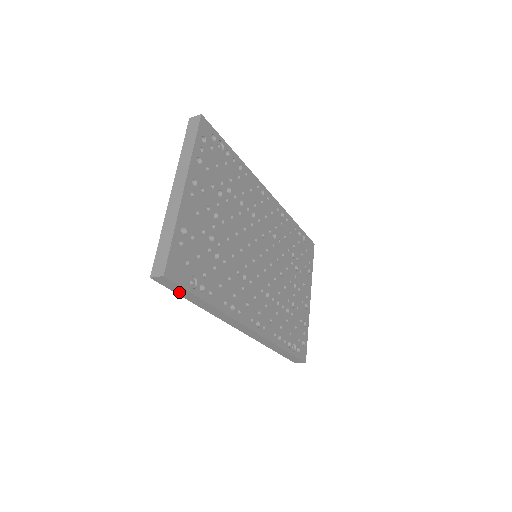
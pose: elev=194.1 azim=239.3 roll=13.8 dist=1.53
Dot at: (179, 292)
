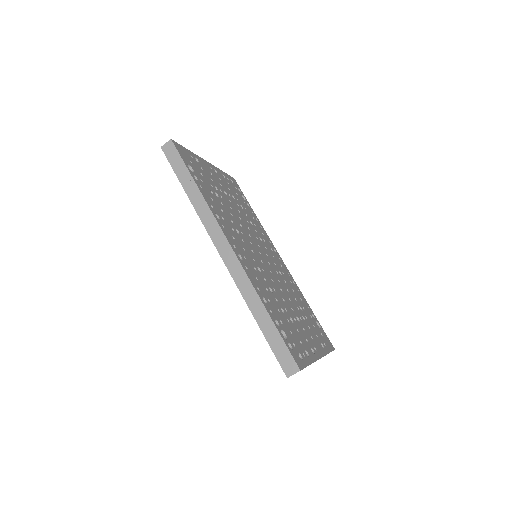
Dot at: (177, 169)
